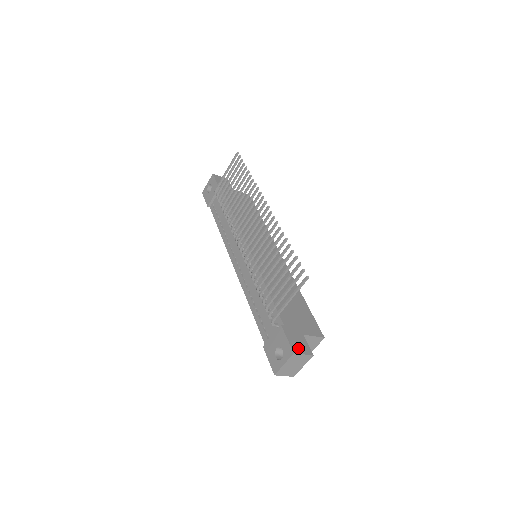
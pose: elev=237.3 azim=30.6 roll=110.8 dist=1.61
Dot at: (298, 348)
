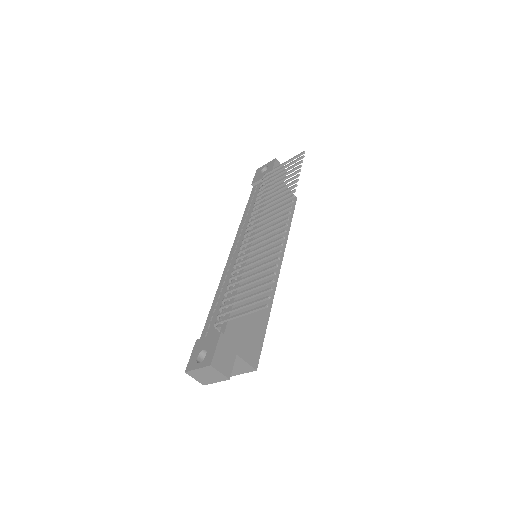
Dot at: (219, 363)
